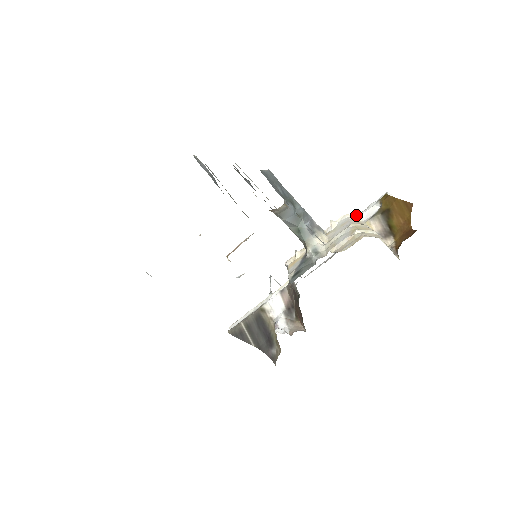
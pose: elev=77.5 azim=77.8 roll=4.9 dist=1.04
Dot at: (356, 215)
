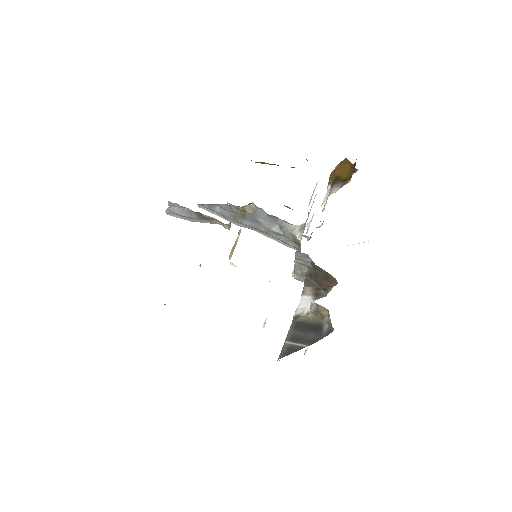
Dot at: (322, 211)
